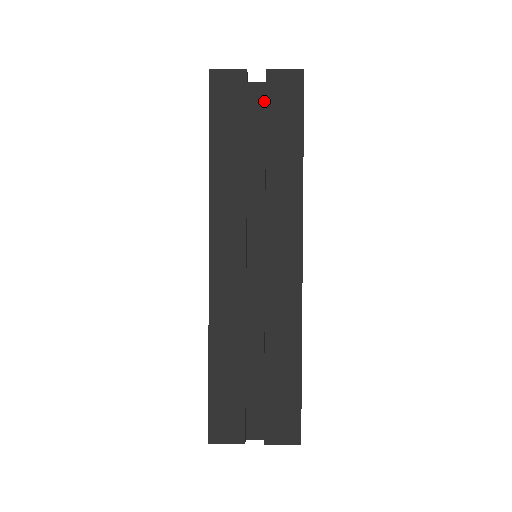
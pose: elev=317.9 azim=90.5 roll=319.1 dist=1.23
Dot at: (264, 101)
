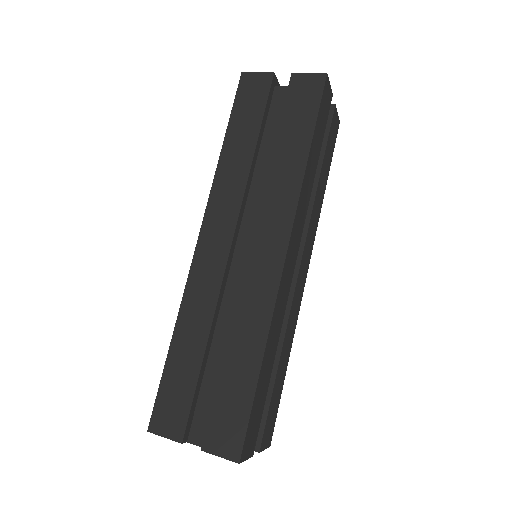
Dot at: occluded
